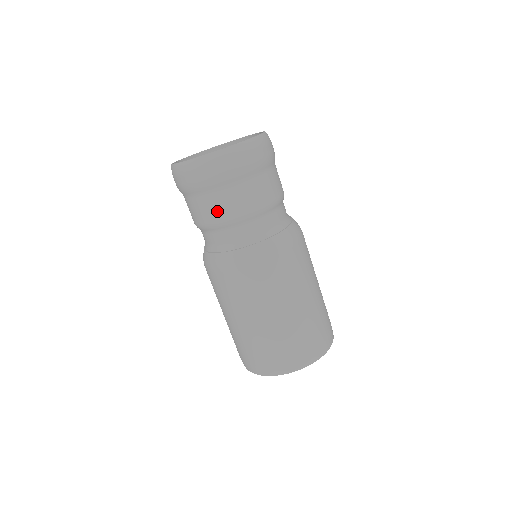
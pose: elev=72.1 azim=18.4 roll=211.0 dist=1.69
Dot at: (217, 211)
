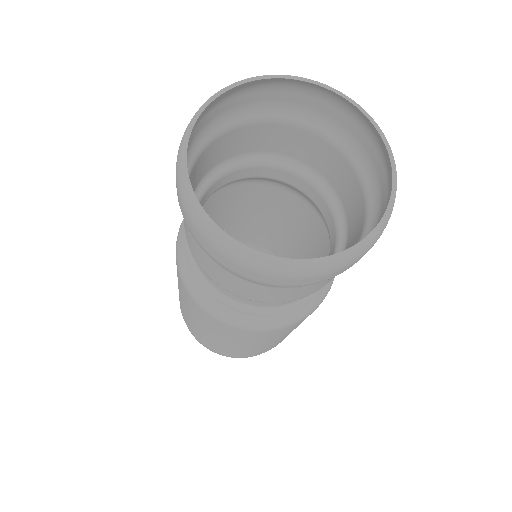
Dot at: (190, 242)
